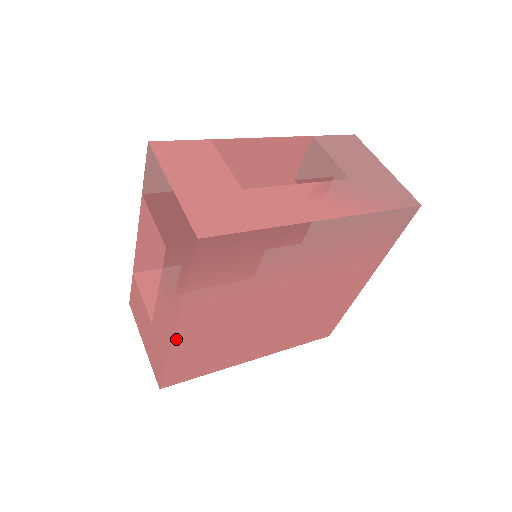
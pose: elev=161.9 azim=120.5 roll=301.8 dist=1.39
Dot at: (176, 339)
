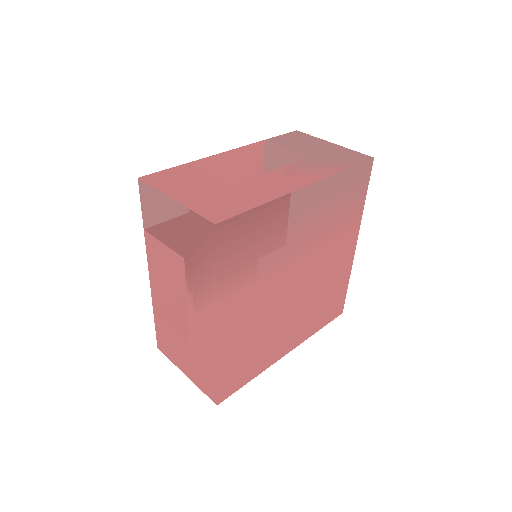
Dot at: (219, 340)
